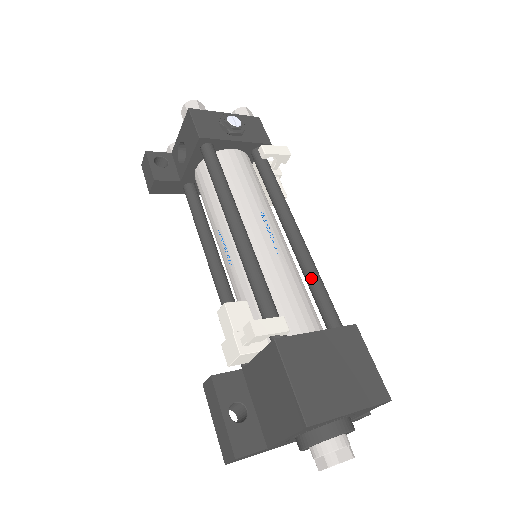
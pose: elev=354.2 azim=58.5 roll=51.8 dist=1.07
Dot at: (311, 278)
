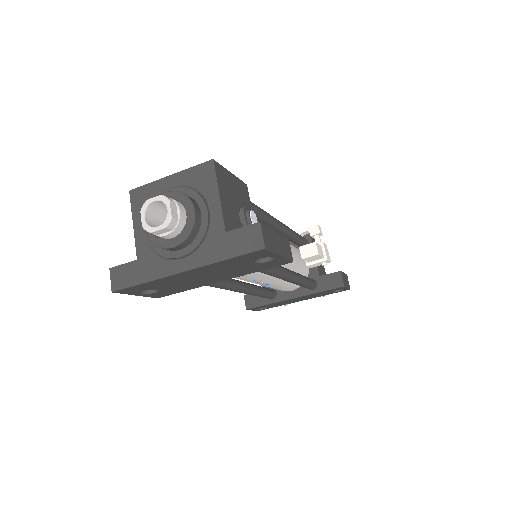
Dot at: occluded
